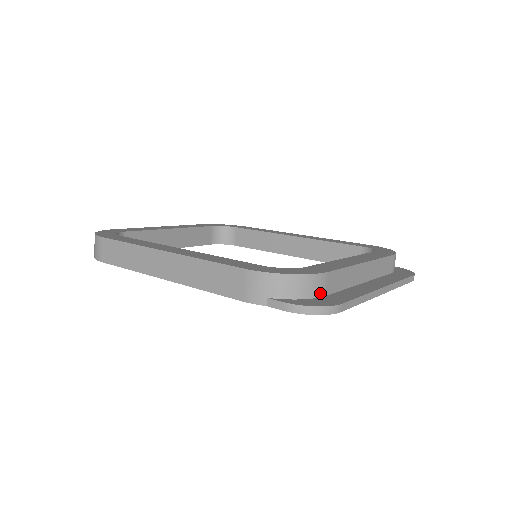
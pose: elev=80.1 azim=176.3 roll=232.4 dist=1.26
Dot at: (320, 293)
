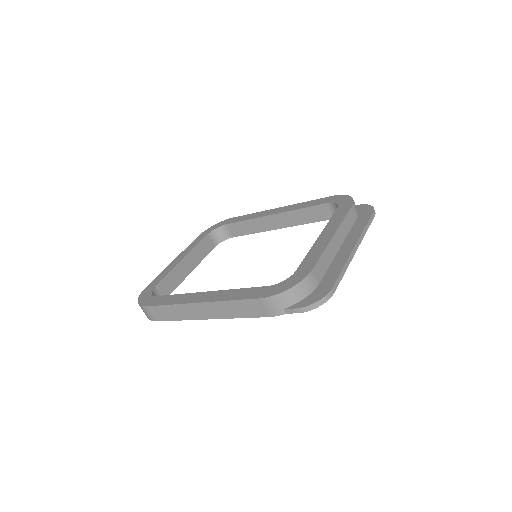
Dot at: (315, 285)
